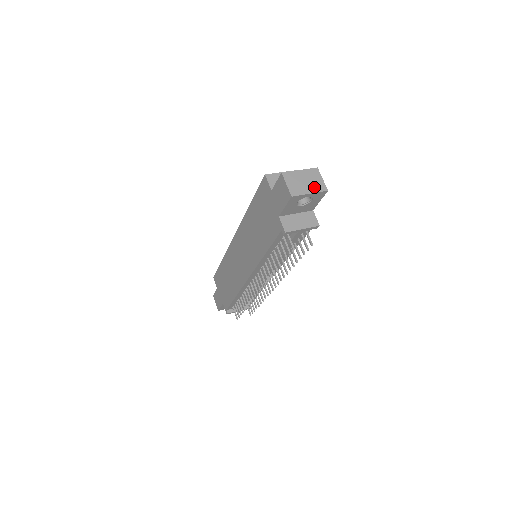
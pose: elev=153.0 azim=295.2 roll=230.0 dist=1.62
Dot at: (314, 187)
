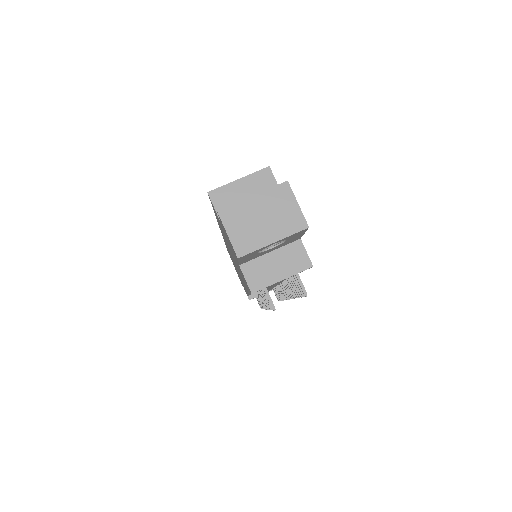
Dot at: (281, 226)
